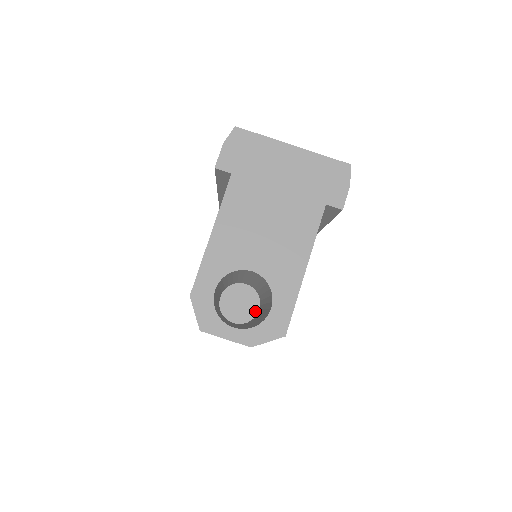
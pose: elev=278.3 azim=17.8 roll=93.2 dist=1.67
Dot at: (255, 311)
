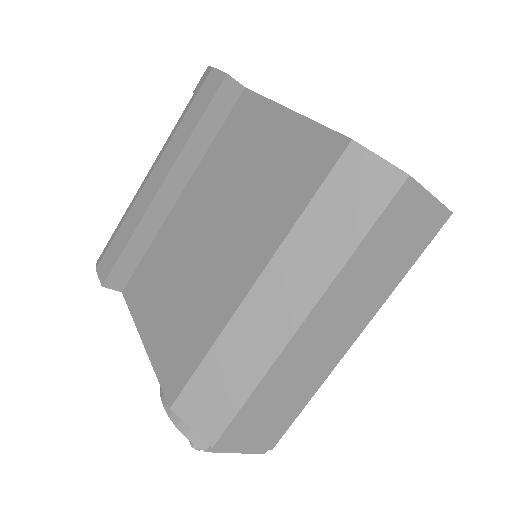
Dot at: occluded
